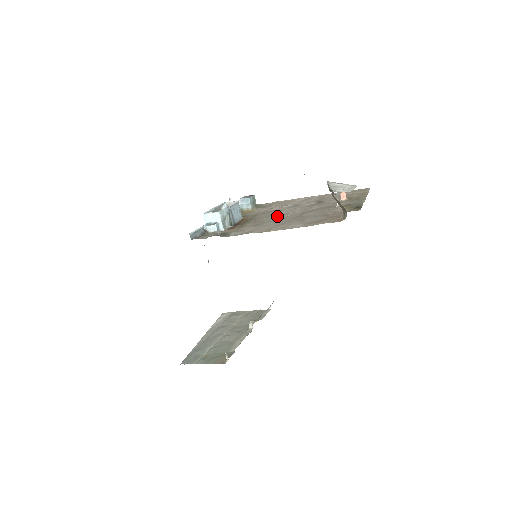
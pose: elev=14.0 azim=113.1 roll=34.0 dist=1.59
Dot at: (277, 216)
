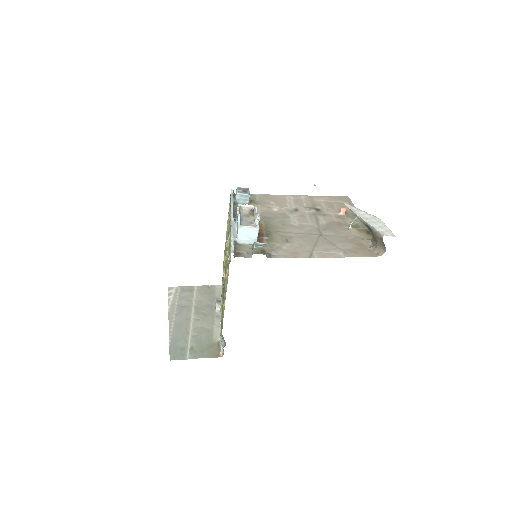
Dot at: (297, 229)
